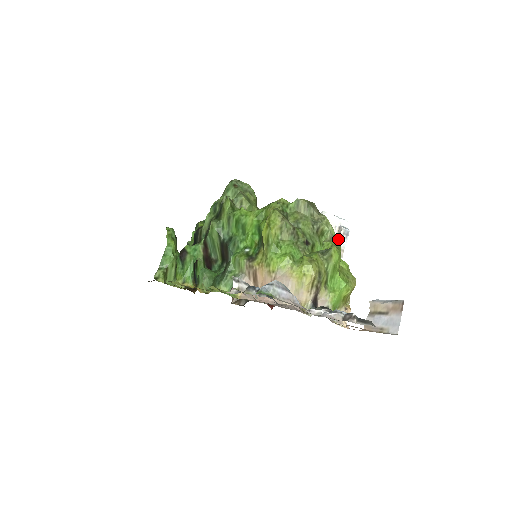
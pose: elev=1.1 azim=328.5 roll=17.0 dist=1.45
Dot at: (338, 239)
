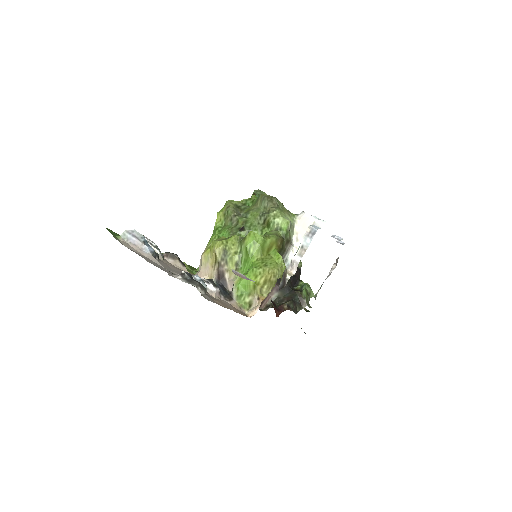
Dot at: (303, 238)
